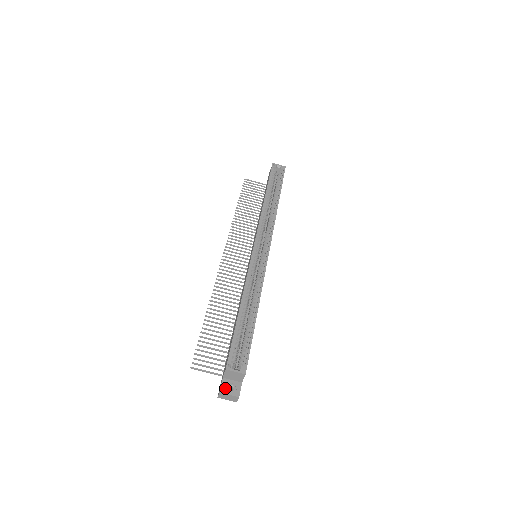
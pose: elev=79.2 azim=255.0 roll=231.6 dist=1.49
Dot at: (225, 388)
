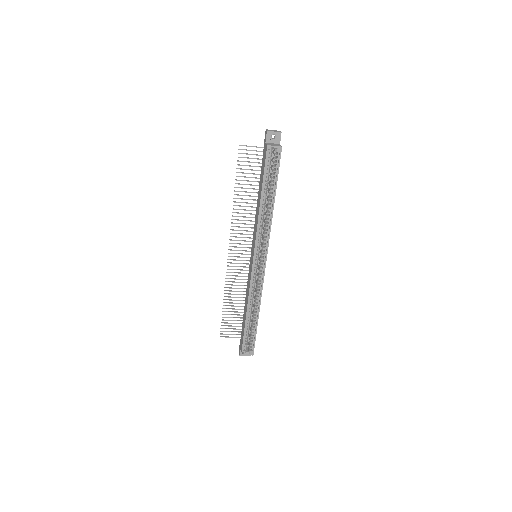
Dot at: occluded
